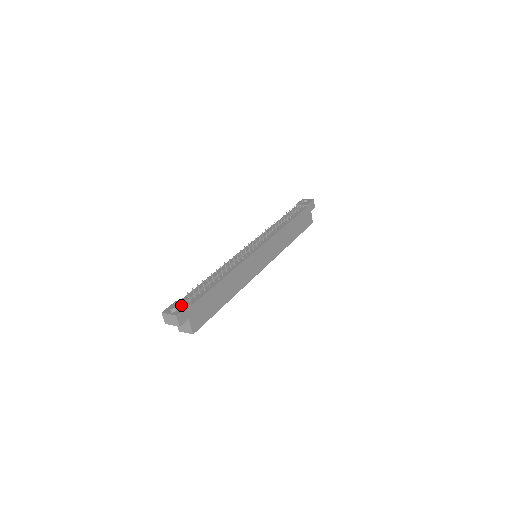
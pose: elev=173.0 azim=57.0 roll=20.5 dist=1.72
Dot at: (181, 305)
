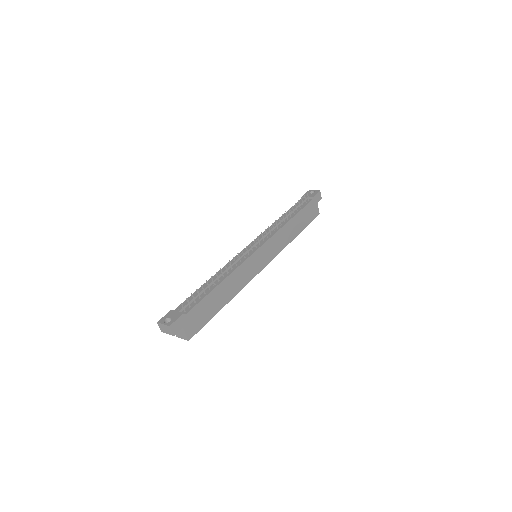
Dot at: (175, 315)
